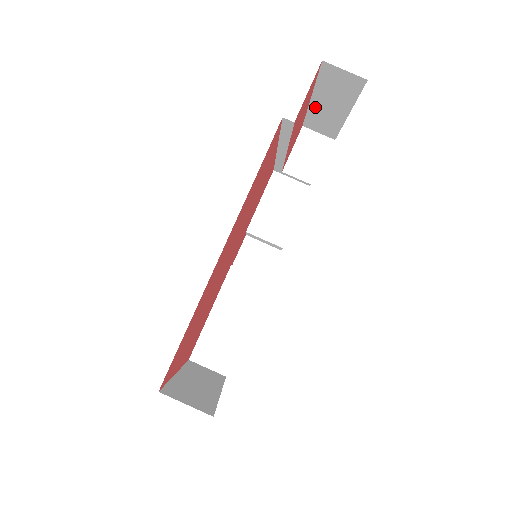
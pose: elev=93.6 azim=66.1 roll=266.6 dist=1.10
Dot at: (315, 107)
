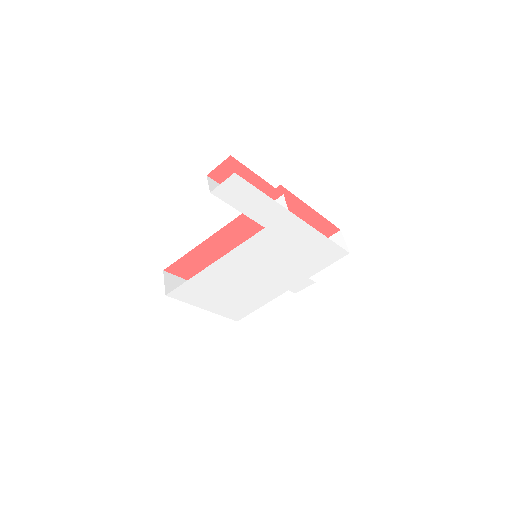
Dot at: (265, 182)
